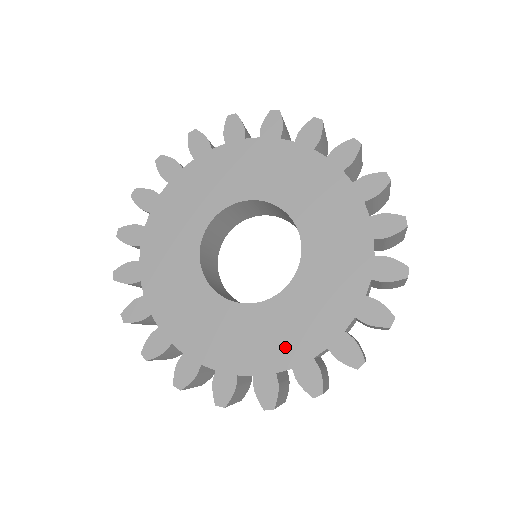
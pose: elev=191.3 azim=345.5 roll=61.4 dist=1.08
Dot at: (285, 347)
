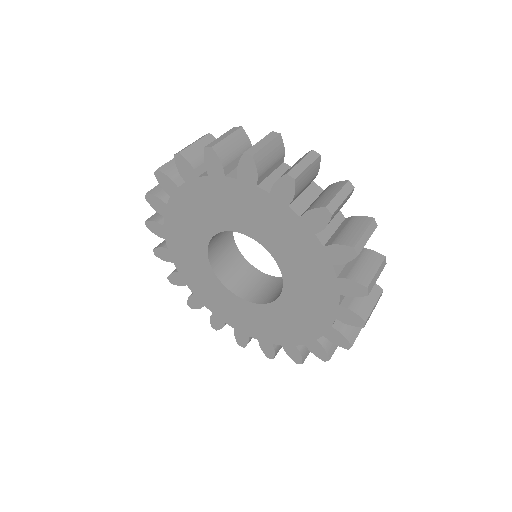
Dot at: (256, 330)
